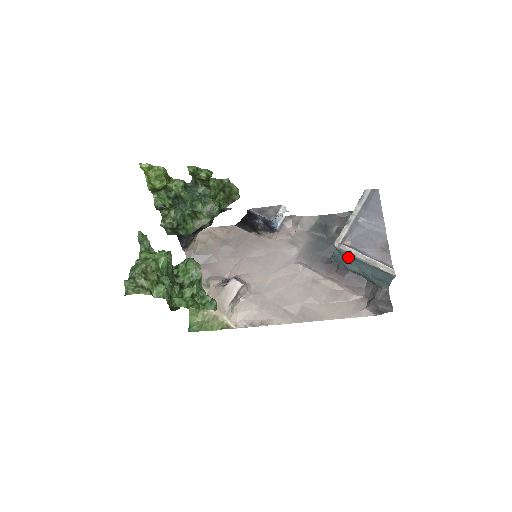
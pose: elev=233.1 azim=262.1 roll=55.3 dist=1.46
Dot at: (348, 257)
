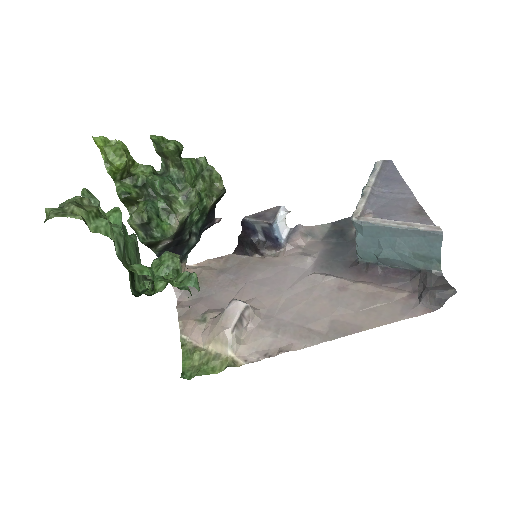
Dot at: (374, 235)
